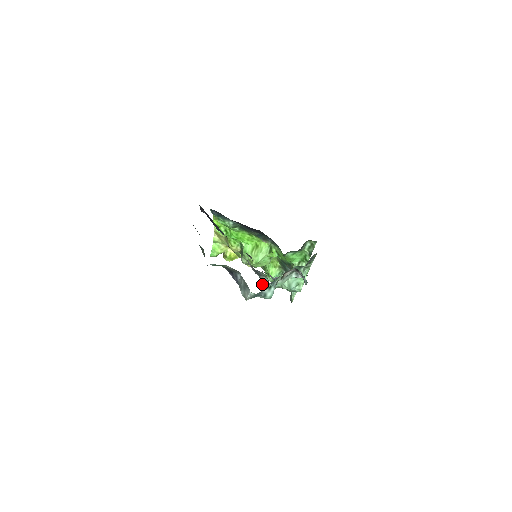
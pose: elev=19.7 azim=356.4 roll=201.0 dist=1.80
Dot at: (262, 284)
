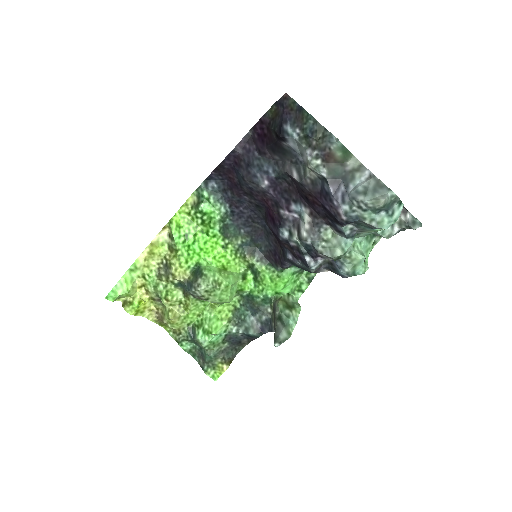
Dot at: (349, 229)
